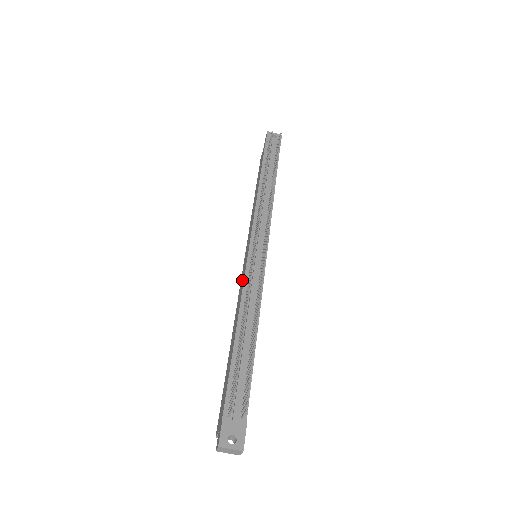
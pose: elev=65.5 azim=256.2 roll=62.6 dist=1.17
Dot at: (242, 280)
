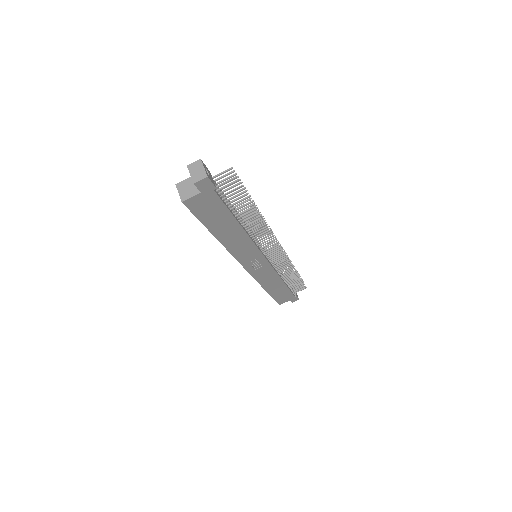
Dot at: occluded
